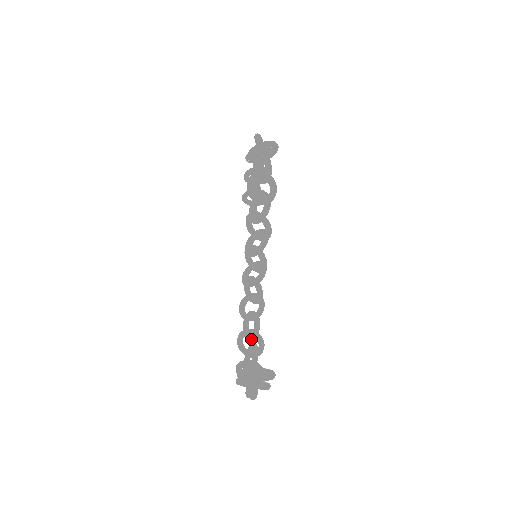
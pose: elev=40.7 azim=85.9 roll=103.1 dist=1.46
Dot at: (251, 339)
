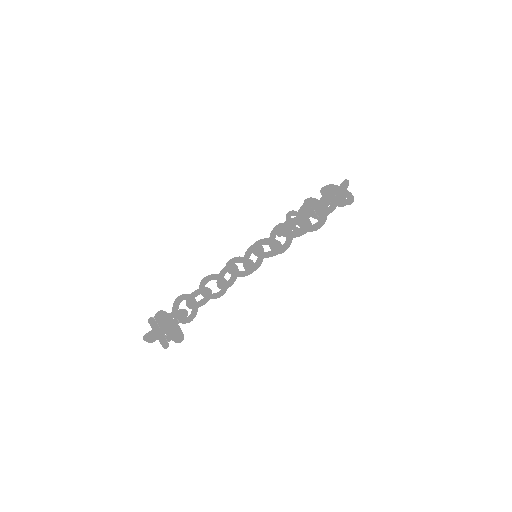
Dot at: (188, 306)
